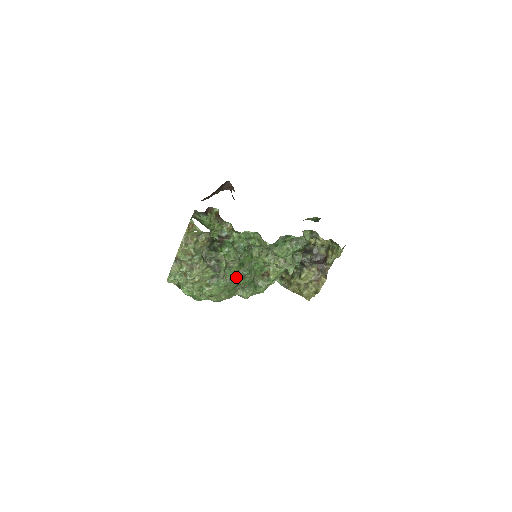
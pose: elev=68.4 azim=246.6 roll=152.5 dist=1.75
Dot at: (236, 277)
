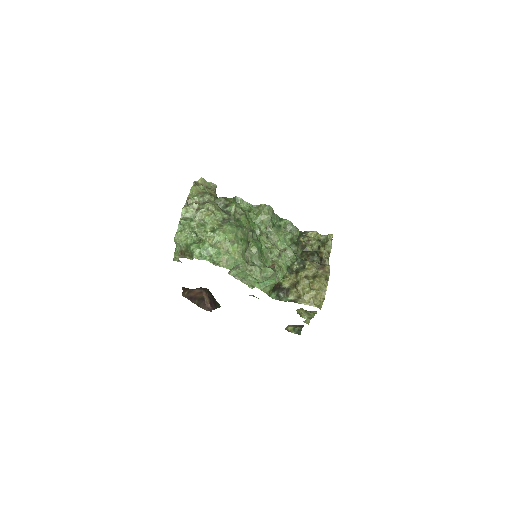
Dot at: (245, 228)
